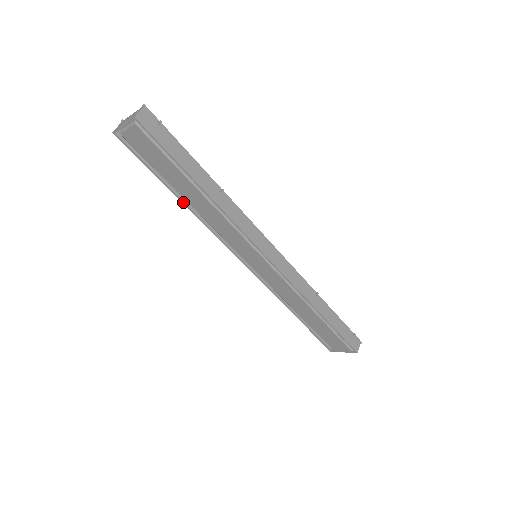
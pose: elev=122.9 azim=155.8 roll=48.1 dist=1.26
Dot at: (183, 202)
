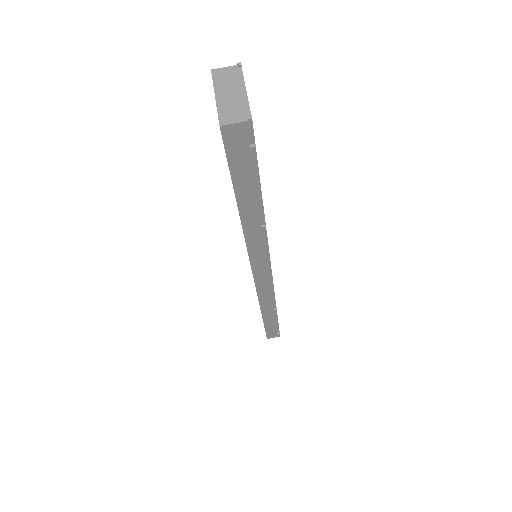
Dot at: occluded
